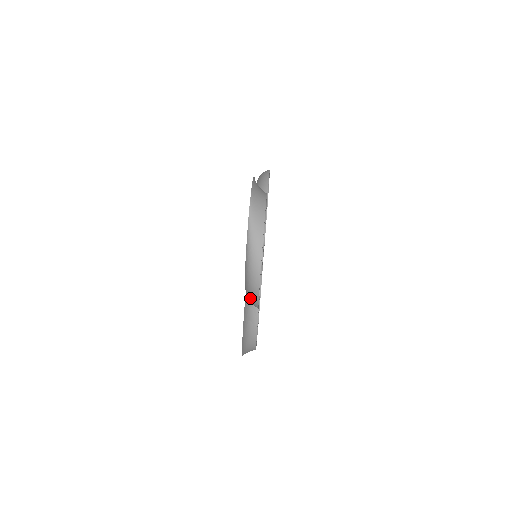
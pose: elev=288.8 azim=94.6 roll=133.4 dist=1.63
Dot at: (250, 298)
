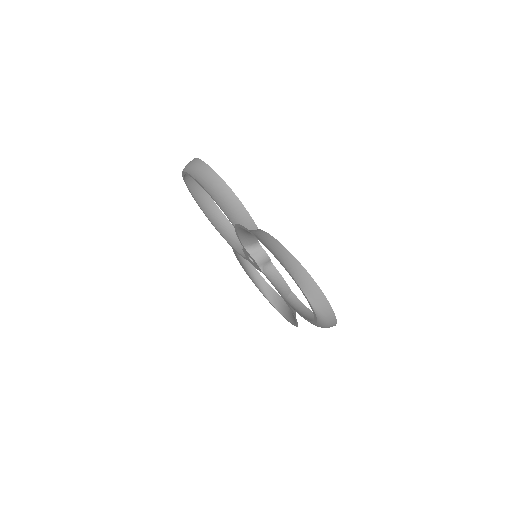
Dot at: occluded
